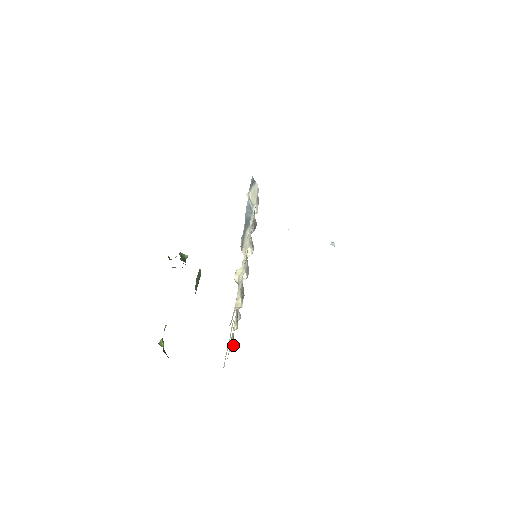
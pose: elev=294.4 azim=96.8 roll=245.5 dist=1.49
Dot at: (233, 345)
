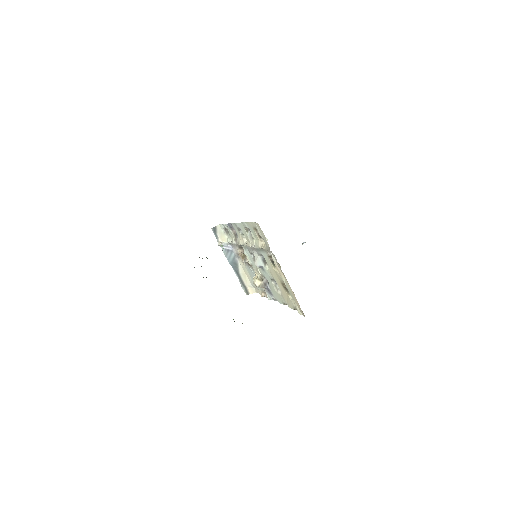
Dot at: occluded
